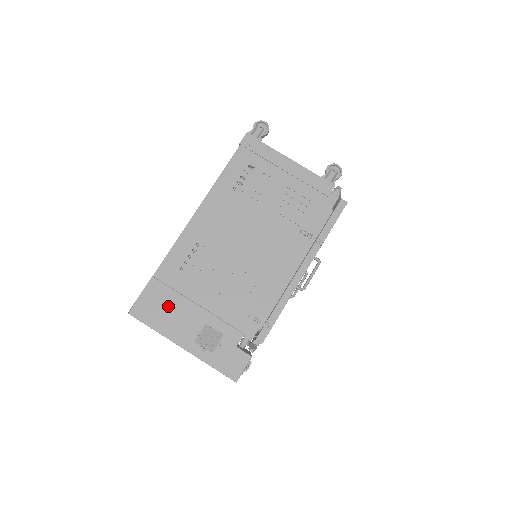
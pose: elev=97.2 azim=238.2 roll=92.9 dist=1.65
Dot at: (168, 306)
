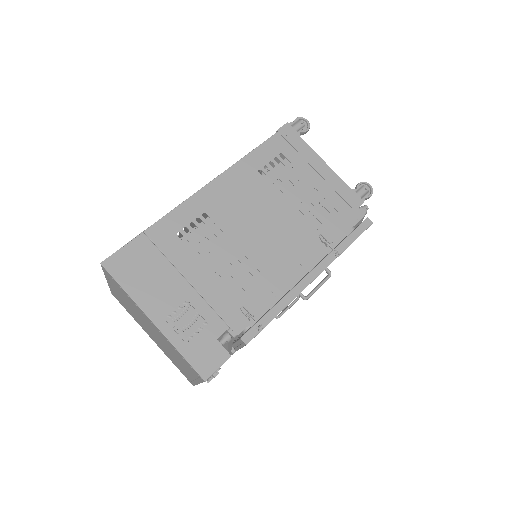
Dot at: (151, 270)
